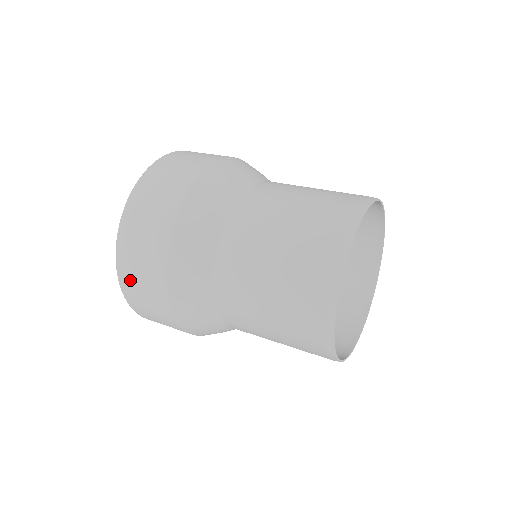
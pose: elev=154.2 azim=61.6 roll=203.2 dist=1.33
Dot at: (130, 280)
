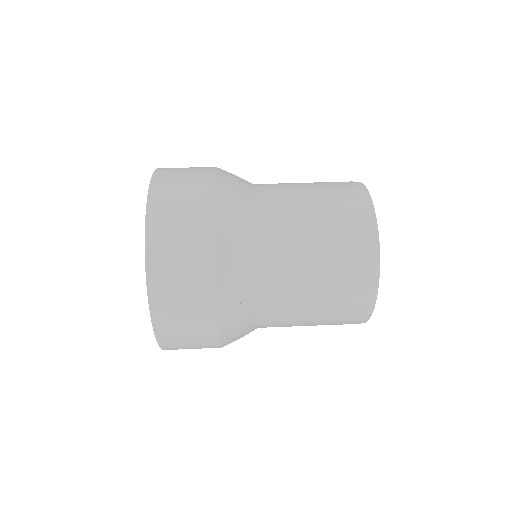
Dot at: (164, 276)
